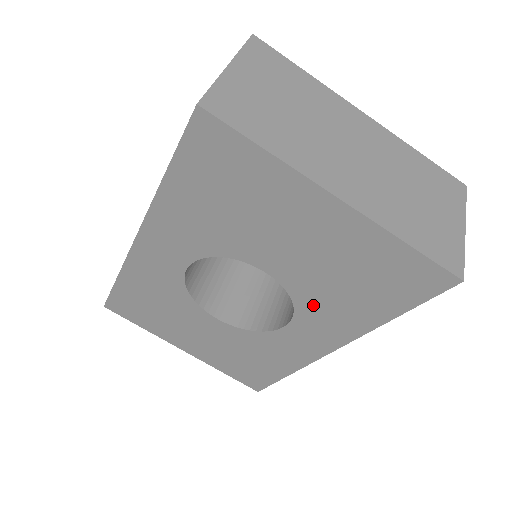
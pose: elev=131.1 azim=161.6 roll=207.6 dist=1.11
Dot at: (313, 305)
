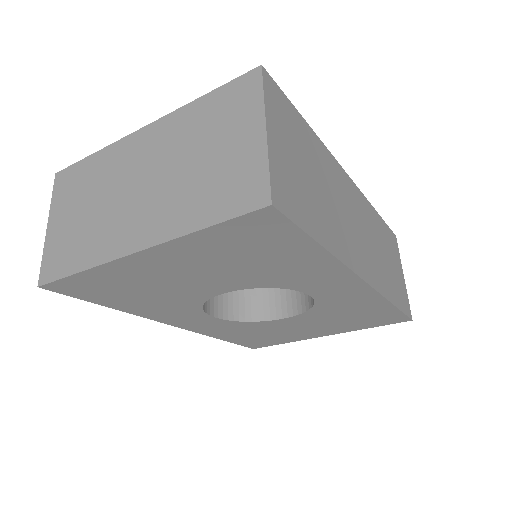
Dot at: (283, 280)
